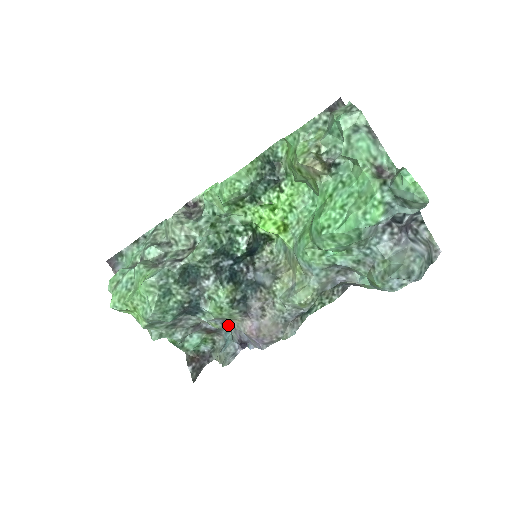
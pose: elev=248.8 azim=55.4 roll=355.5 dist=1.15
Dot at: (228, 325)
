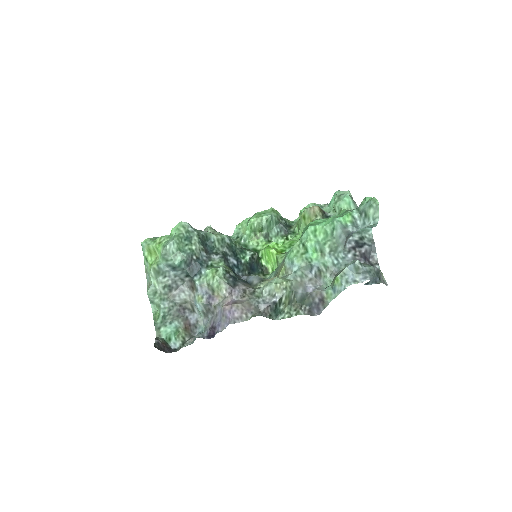
Dot at: (211, 303)
